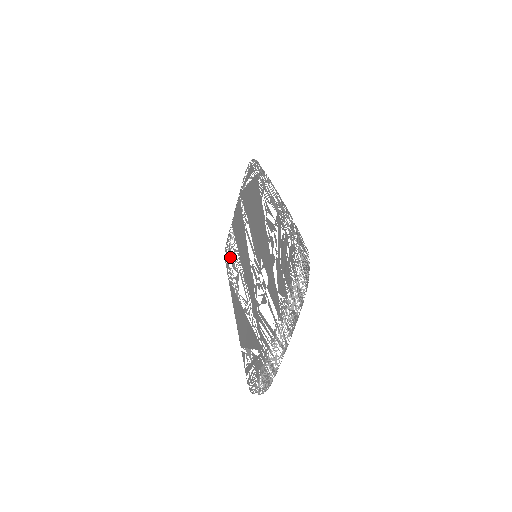
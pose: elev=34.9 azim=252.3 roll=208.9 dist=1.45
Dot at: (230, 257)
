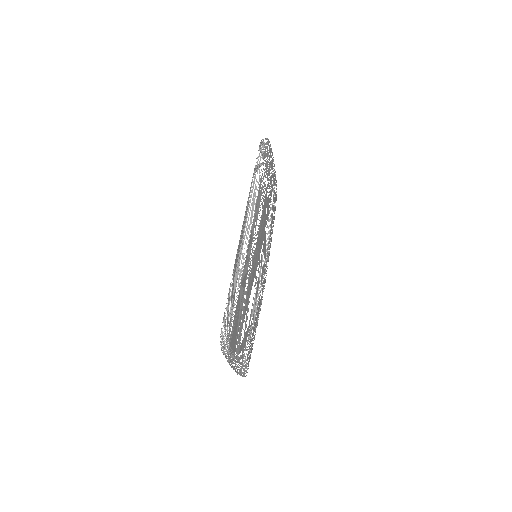
Dot at: occluded
